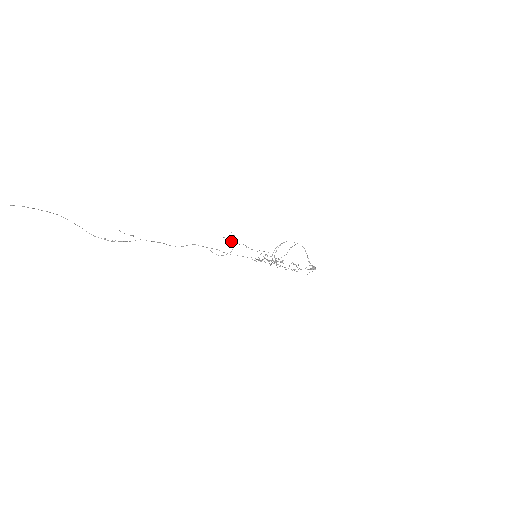
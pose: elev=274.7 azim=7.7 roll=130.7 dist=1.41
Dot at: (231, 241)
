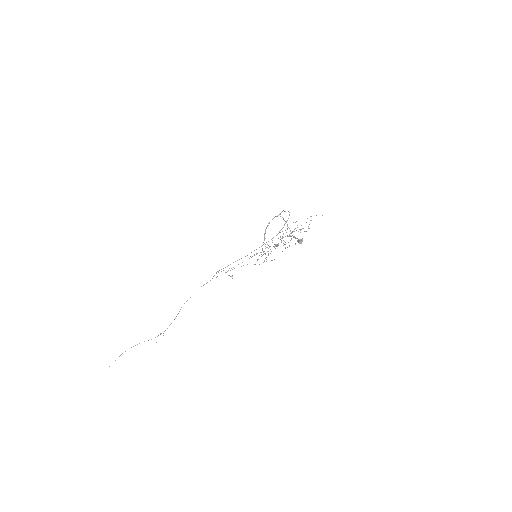
Dot at: occluded
